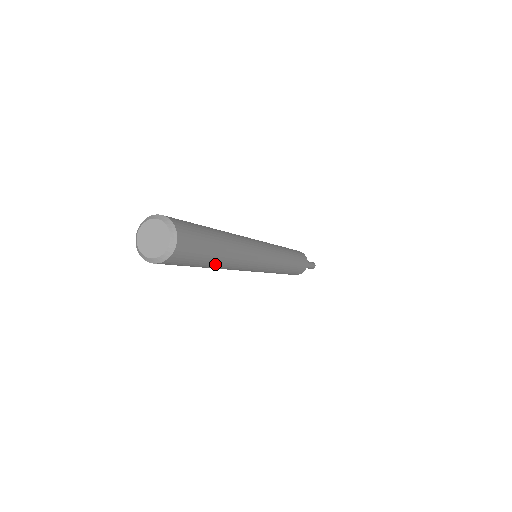
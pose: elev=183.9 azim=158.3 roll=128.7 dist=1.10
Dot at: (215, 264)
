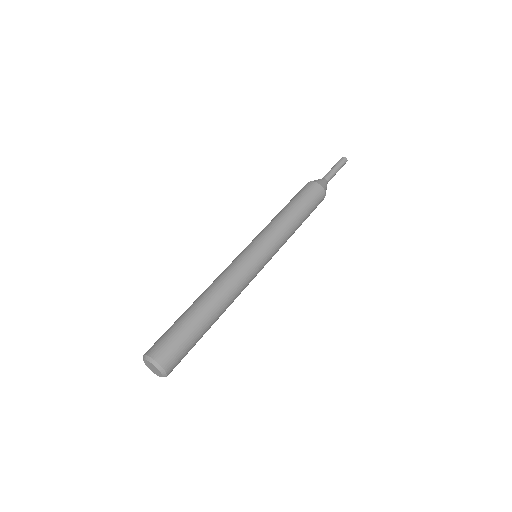
Dot at: (210, 325)
